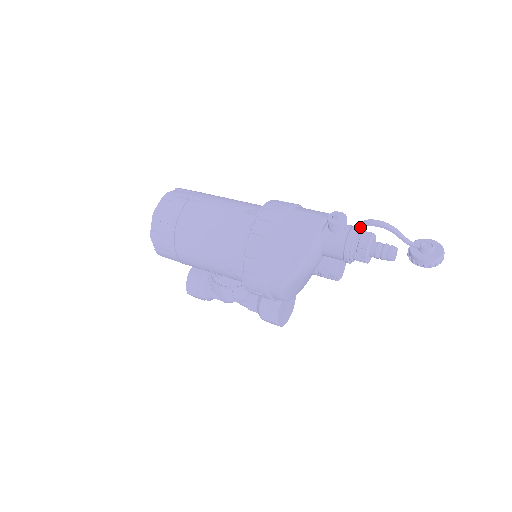
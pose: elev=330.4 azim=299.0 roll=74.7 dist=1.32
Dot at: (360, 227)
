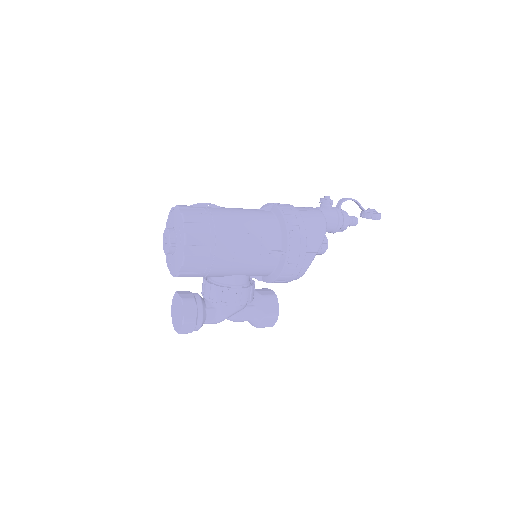
Dot at: (342, 202)
